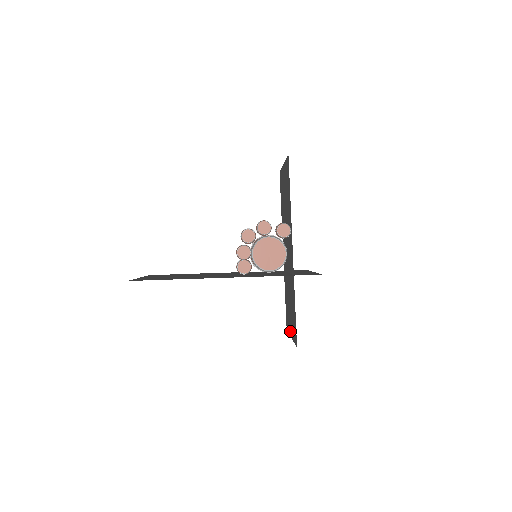
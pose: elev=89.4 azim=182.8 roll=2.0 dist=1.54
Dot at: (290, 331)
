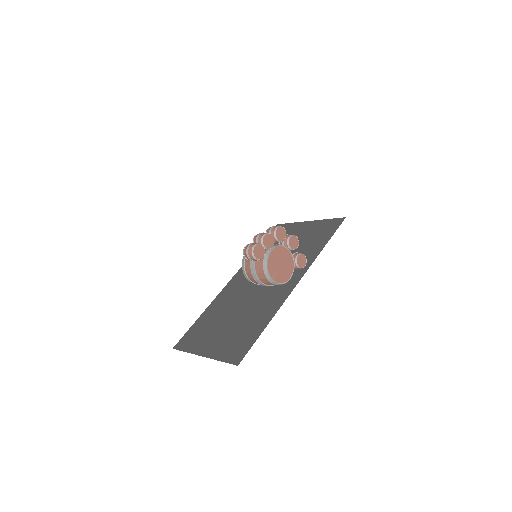
Dot at: (202, 349)
